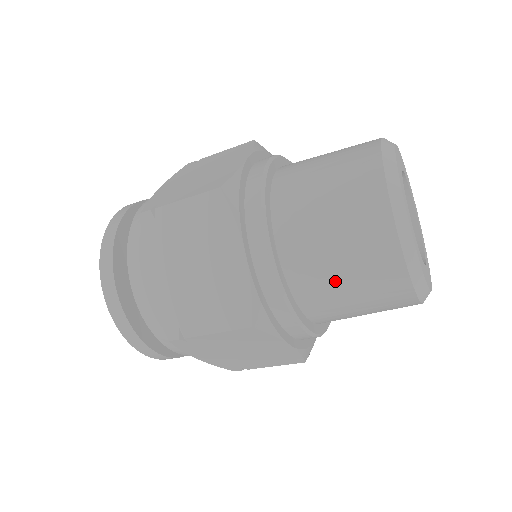
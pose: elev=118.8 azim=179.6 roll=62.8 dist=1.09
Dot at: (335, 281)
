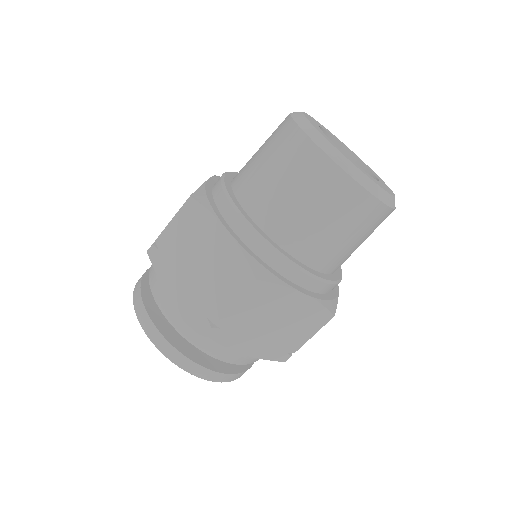
Dot at: (304, 216)
